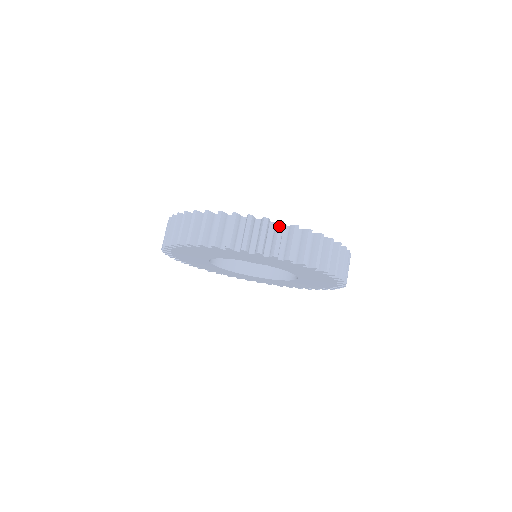
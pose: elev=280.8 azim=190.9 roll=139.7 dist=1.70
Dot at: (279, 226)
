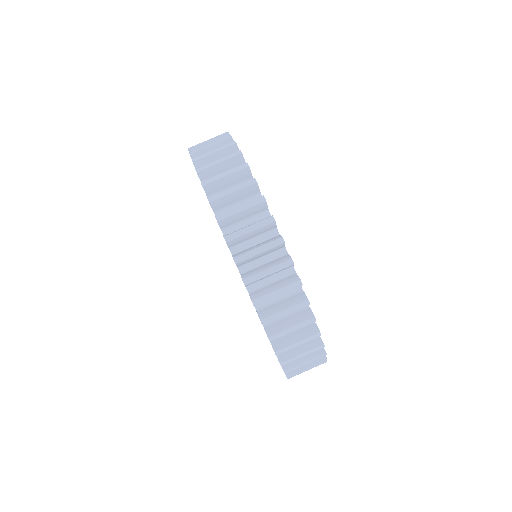
Dot at: (301, 303)
